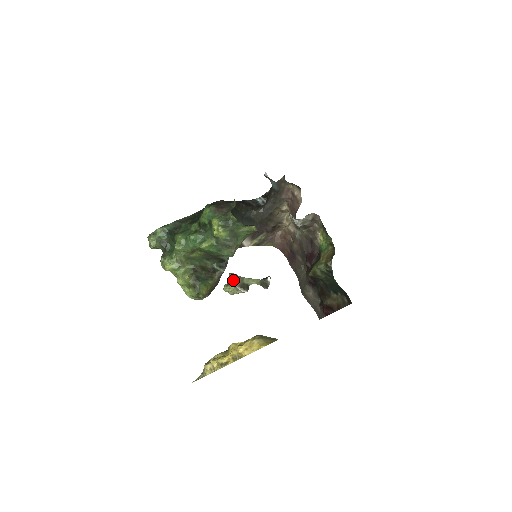
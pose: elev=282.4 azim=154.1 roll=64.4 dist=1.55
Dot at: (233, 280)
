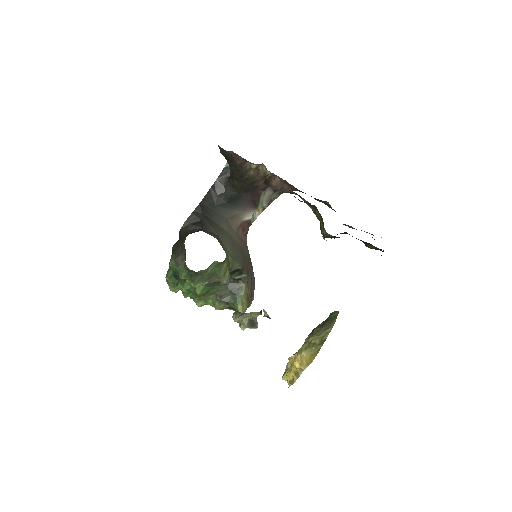
Dot at: occluded
